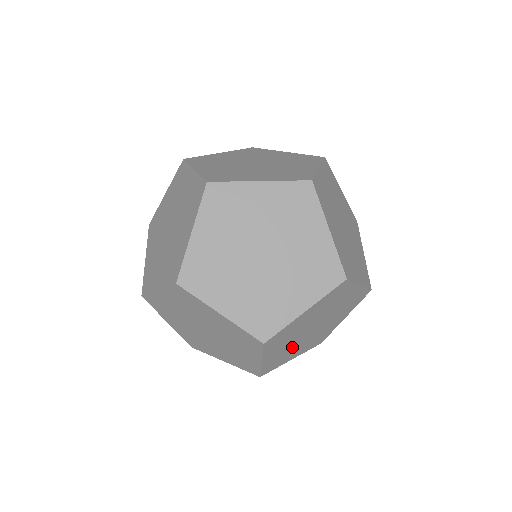
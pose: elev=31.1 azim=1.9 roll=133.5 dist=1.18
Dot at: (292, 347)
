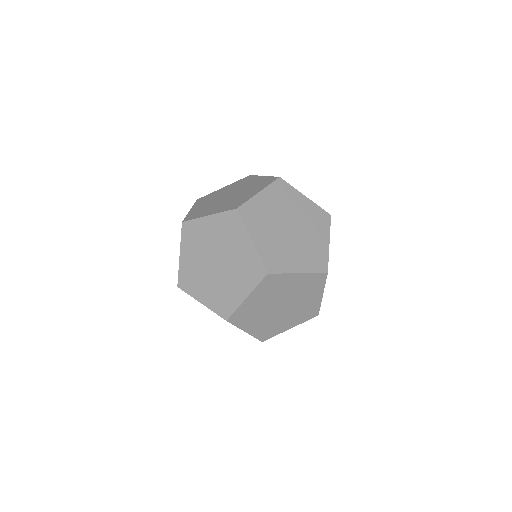
Dot at: (260, 312)
